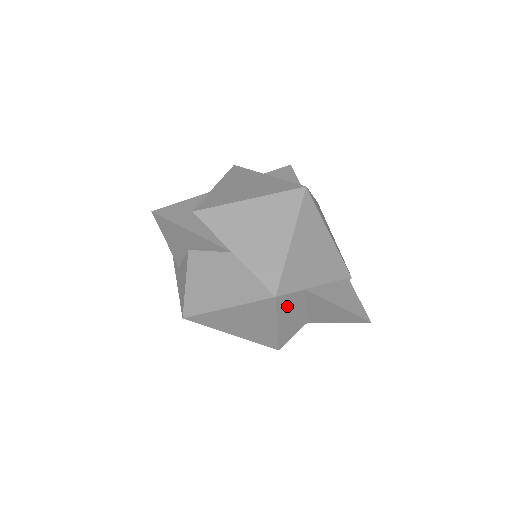
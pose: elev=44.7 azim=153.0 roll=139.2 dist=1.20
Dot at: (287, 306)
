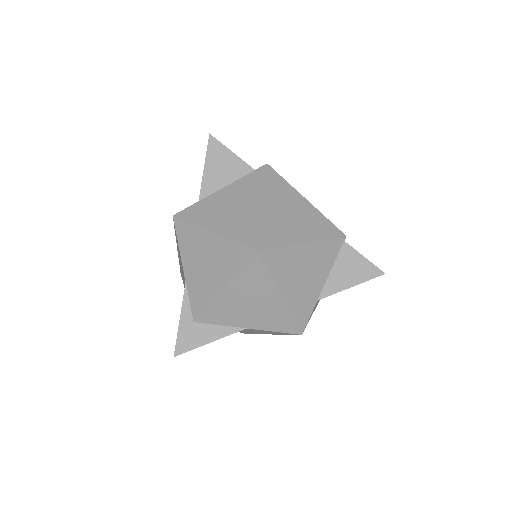
Dot at: (312, 312)
